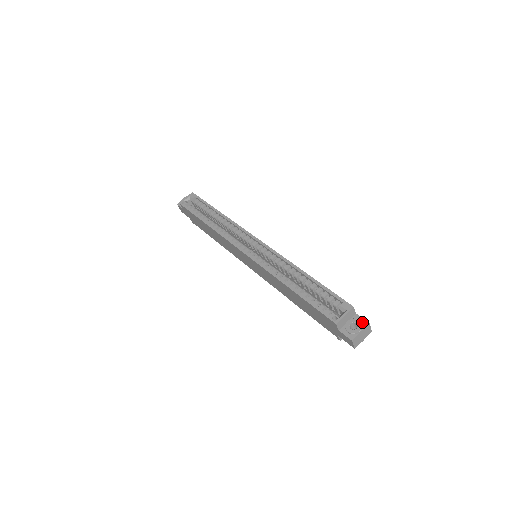
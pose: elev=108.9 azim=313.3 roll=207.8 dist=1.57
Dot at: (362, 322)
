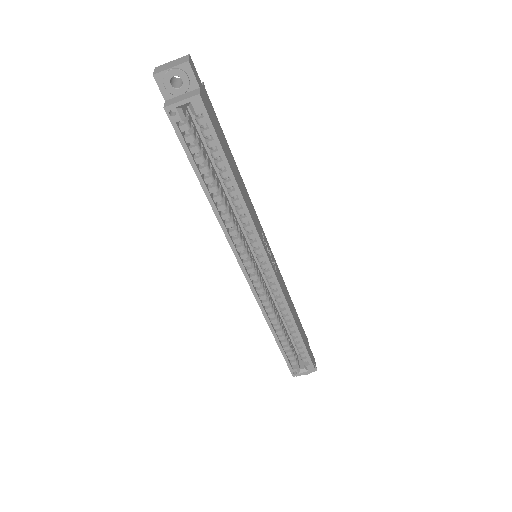
Dot at: occluded
